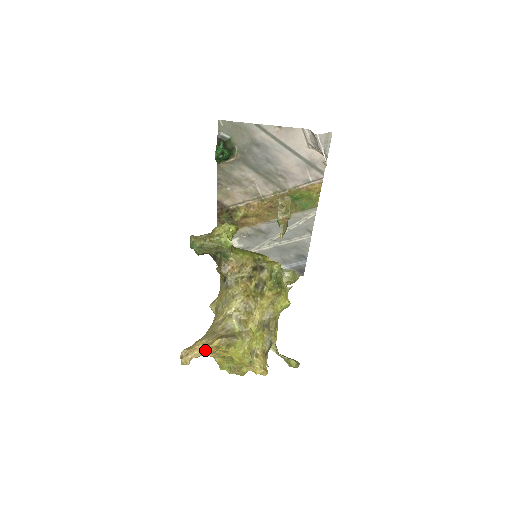
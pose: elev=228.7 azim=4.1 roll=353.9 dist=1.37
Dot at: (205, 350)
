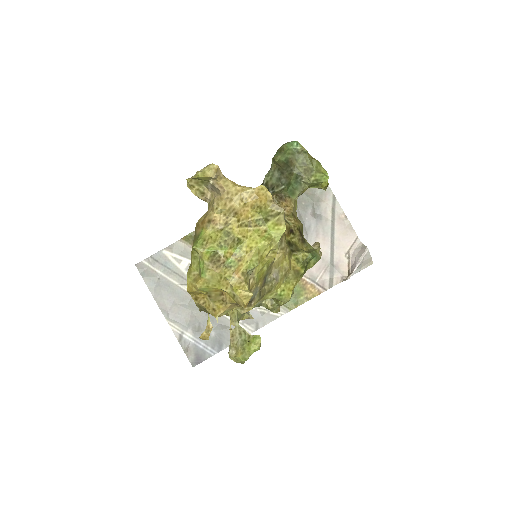
Dot at: (241, 192)
